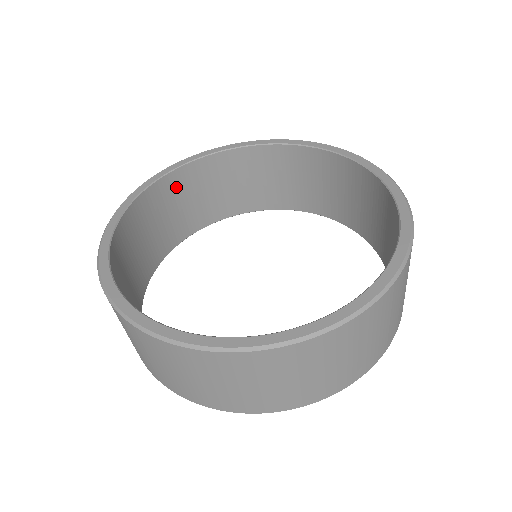
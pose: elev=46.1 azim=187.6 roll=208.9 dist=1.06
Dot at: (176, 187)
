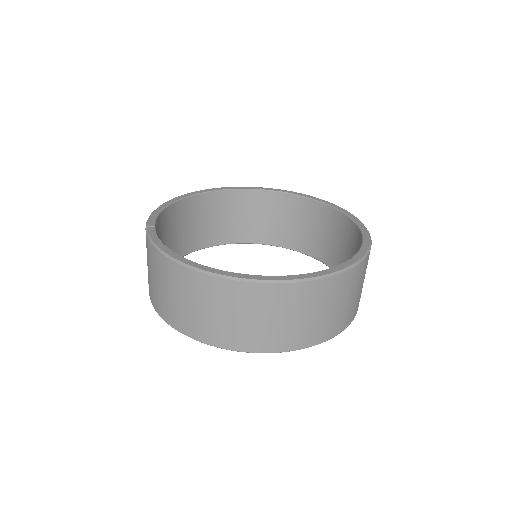
Dot at: (221, 203)
